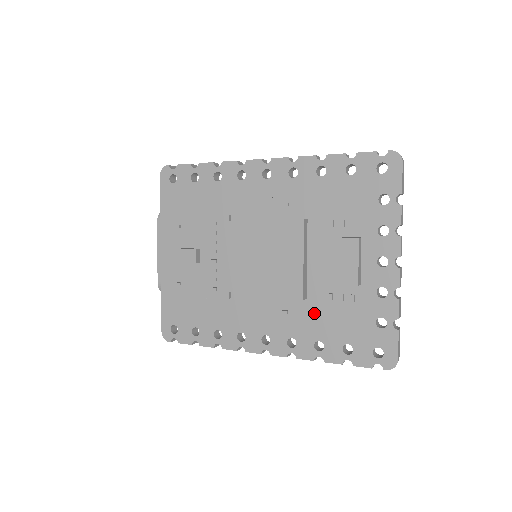
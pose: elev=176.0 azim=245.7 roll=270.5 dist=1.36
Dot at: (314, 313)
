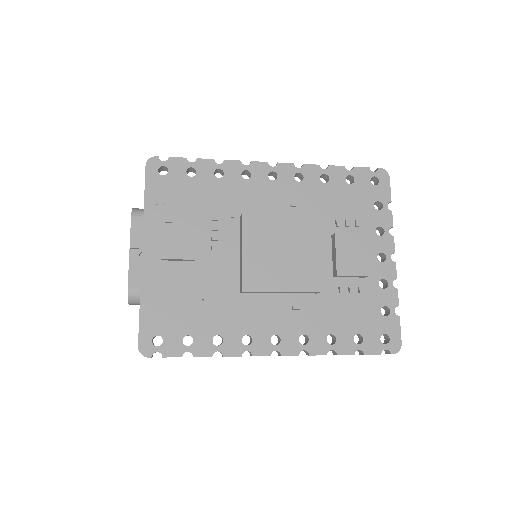
Dot at: (325, 307)
